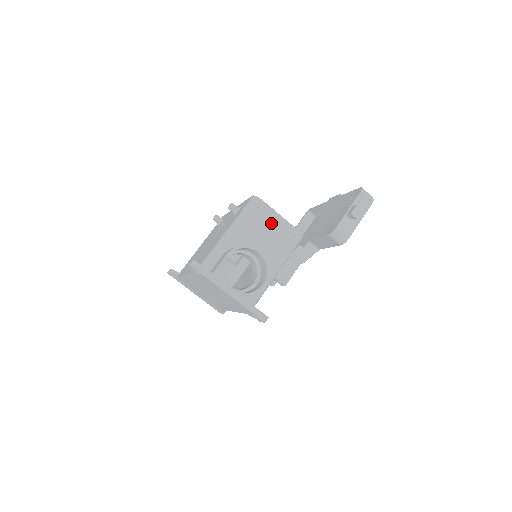
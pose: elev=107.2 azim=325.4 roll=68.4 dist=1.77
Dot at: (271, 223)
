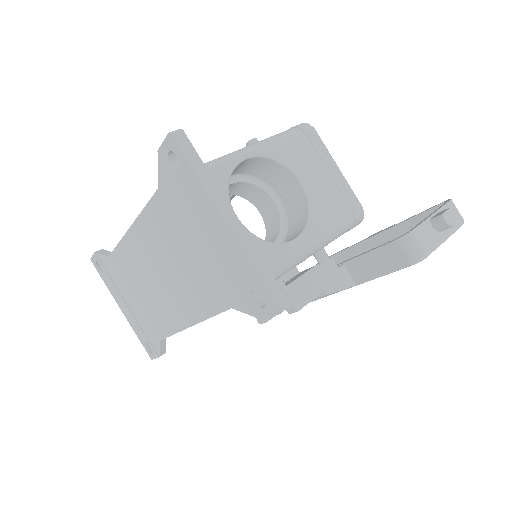
Dot at: (321, 169)
